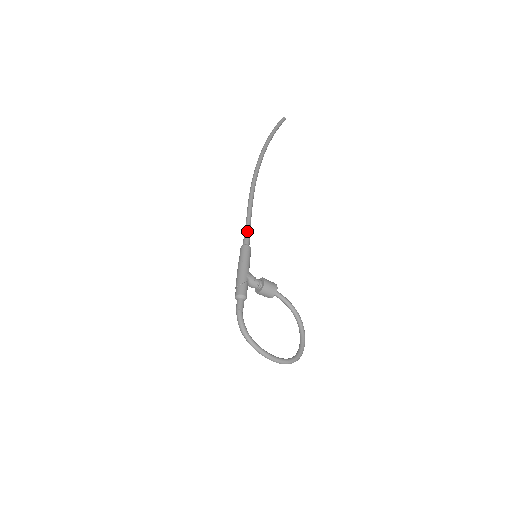
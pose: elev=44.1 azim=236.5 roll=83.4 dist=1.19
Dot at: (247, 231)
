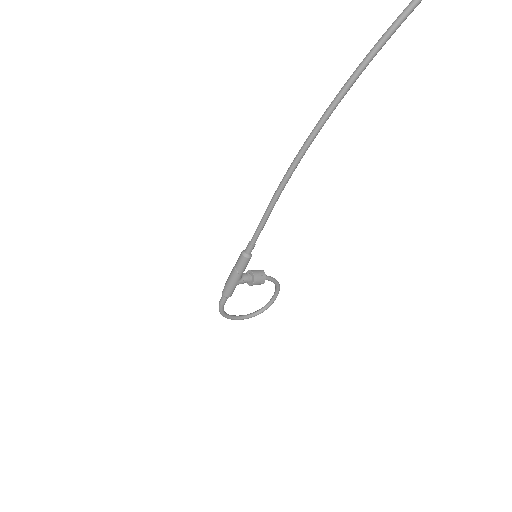
Dot at: (254, 240)
